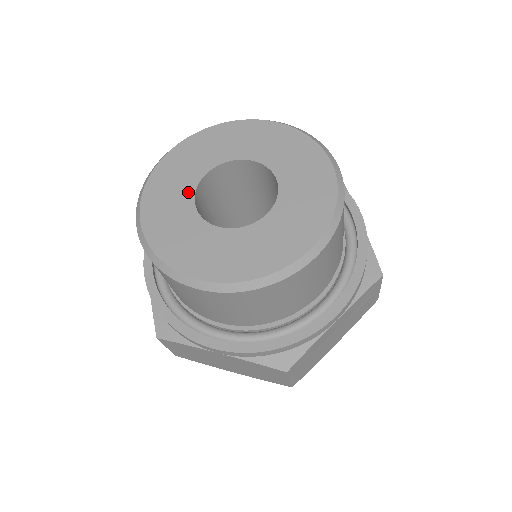
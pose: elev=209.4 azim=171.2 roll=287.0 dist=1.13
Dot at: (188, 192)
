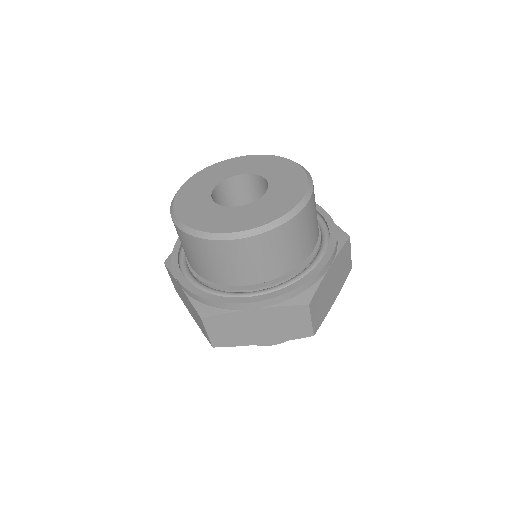
Dot at: (220, 179)
